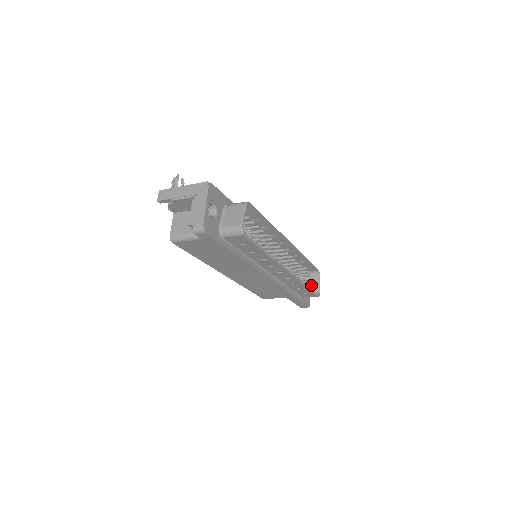
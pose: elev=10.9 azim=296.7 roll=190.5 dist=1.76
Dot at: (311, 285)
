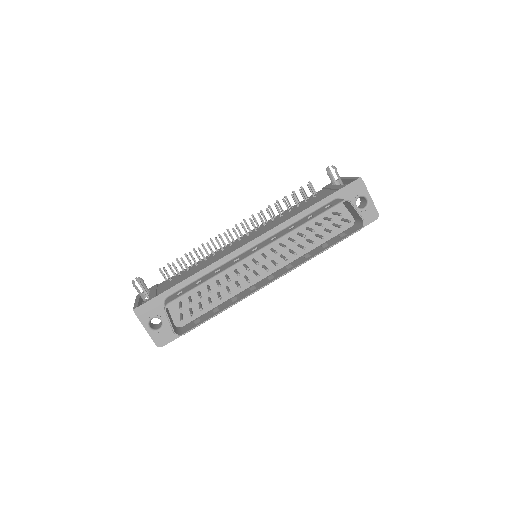
Dot at: (347, 220)
